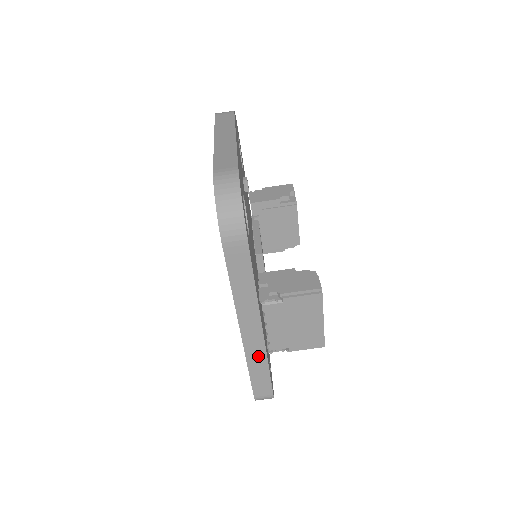
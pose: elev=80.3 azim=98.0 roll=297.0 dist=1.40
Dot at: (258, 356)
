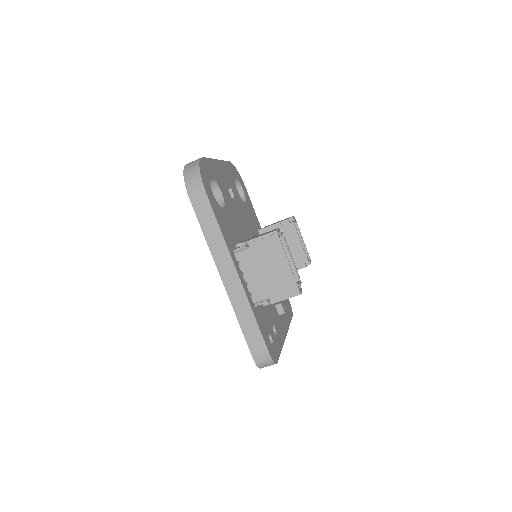
Dot at: (243, 306)
